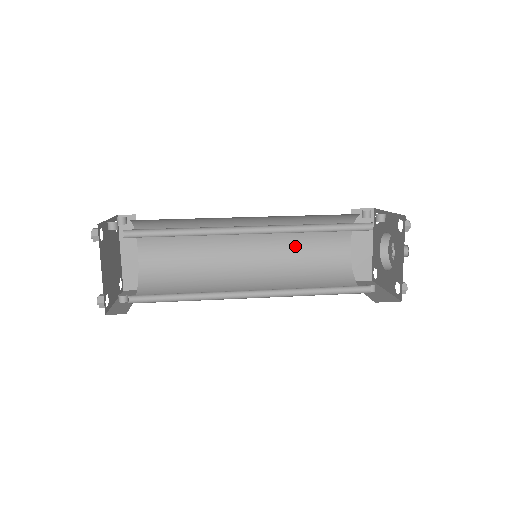
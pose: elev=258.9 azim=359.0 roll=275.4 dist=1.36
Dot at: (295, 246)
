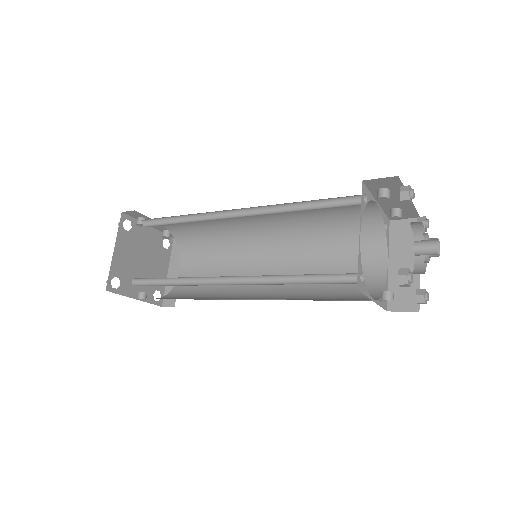
Dot at: (320, 264)
